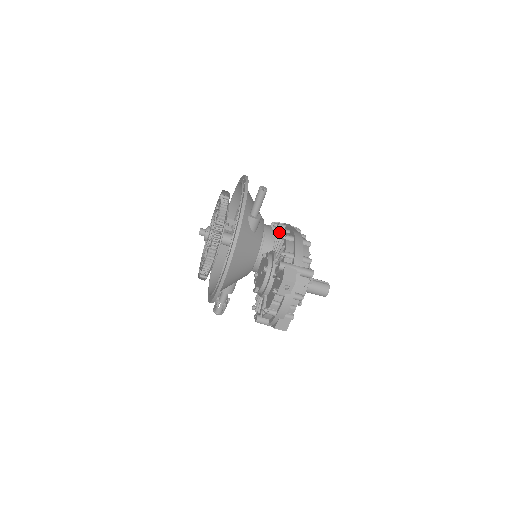
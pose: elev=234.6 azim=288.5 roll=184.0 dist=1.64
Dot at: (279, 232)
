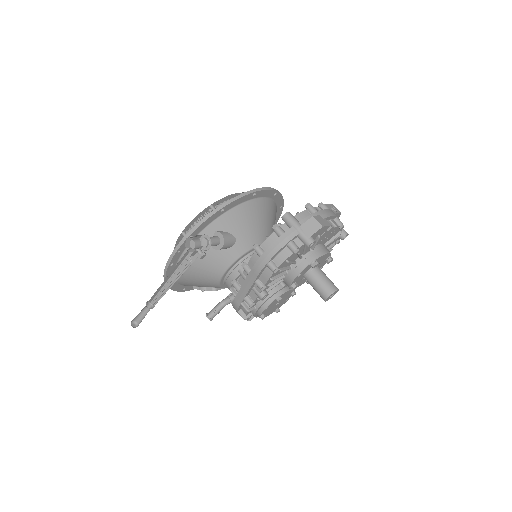
Dot at: occluded
